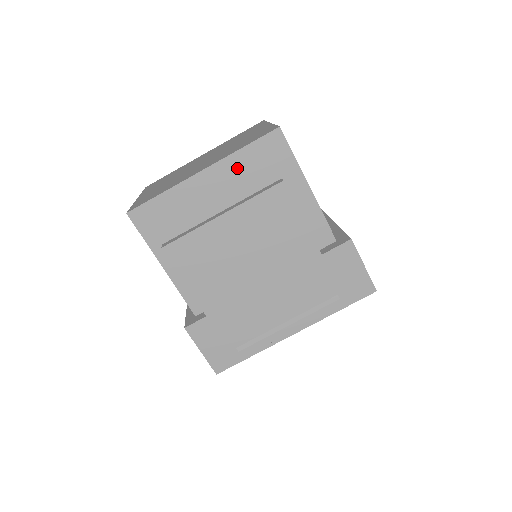
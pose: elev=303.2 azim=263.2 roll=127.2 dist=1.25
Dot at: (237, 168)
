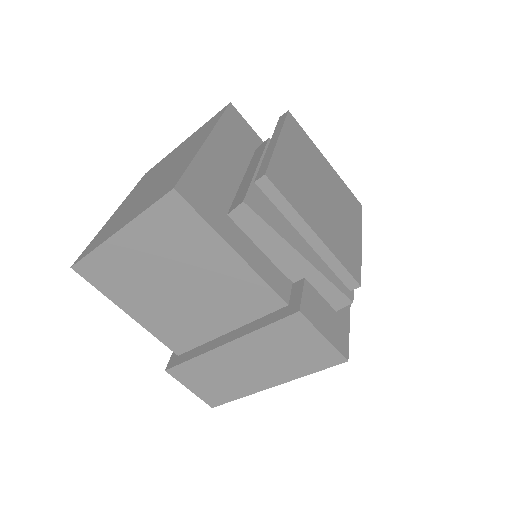
Dot at: (227, 136)
